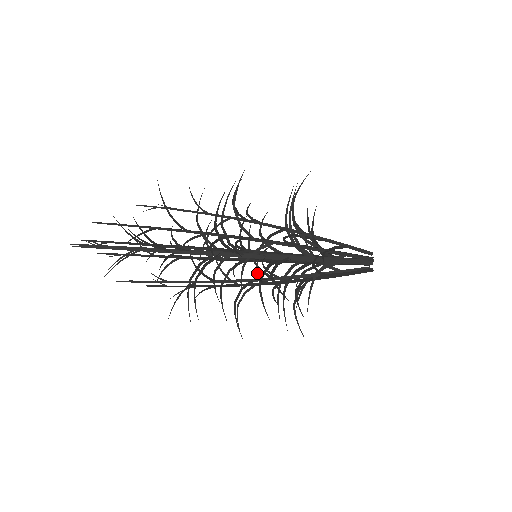
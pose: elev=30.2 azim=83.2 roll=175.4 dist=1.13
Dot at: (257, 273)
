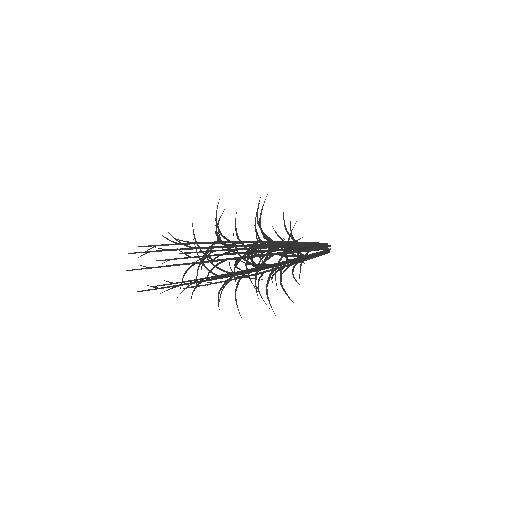
Dot at: occluded
